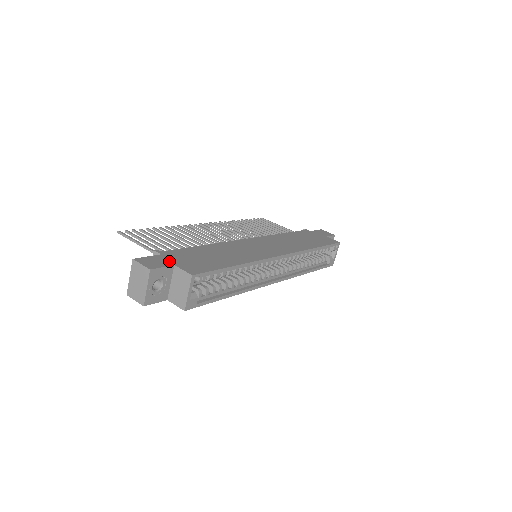
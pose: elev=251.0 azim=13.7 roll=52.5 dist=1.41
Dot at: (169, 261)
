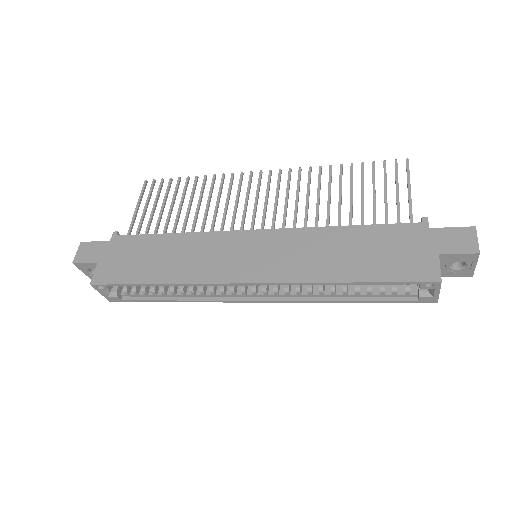
Dot at: (101, 255)
